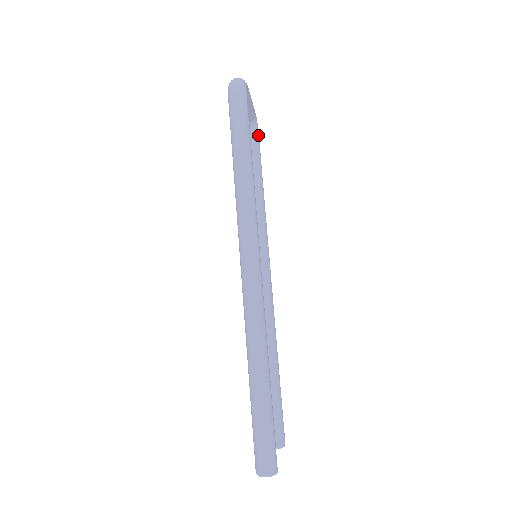
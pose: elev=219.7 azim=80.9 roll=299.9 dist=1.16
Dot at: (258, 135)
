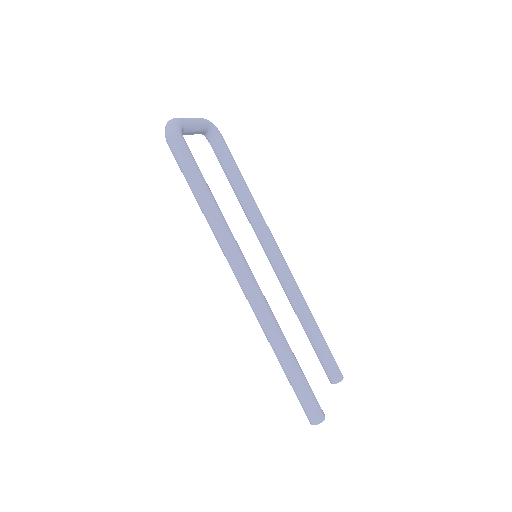
Dot at: (220, 137)
